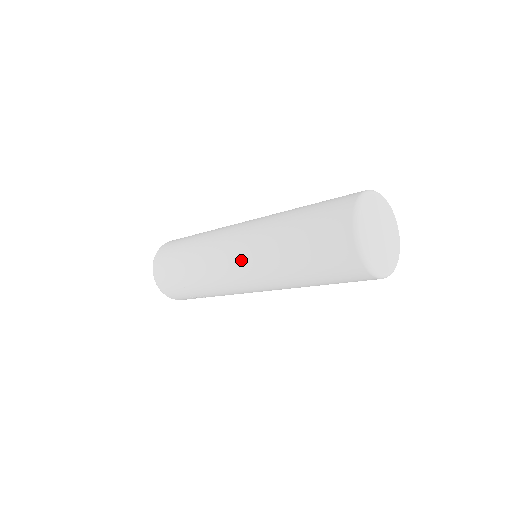
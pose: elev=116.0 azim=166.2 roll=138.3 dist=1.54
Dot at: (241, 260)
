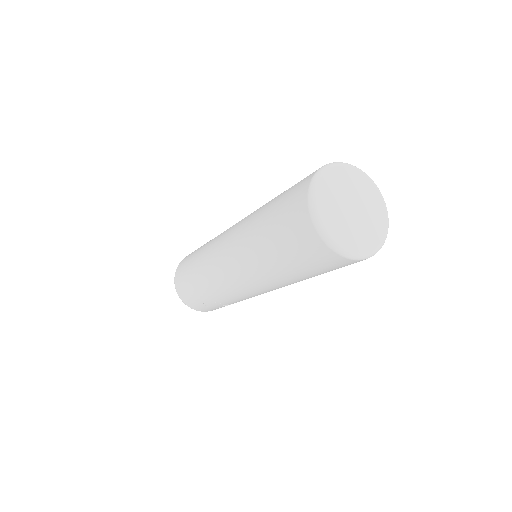
Dot at: (235, 271)
